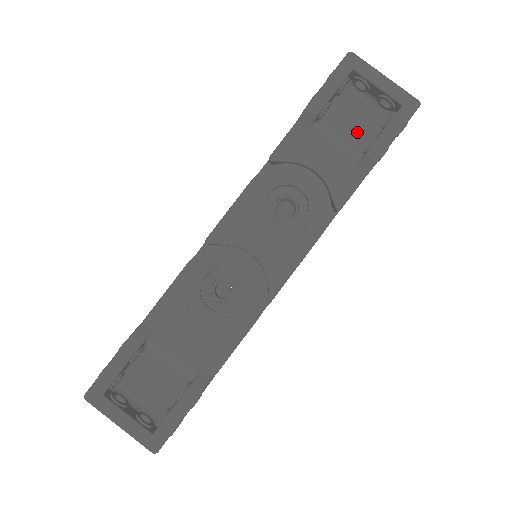
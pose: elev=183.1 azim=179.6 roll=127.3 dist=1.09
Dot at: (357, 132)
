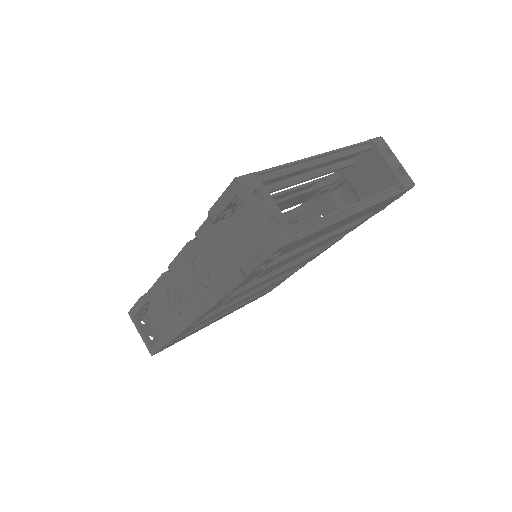
Dot at: (256, 236)
